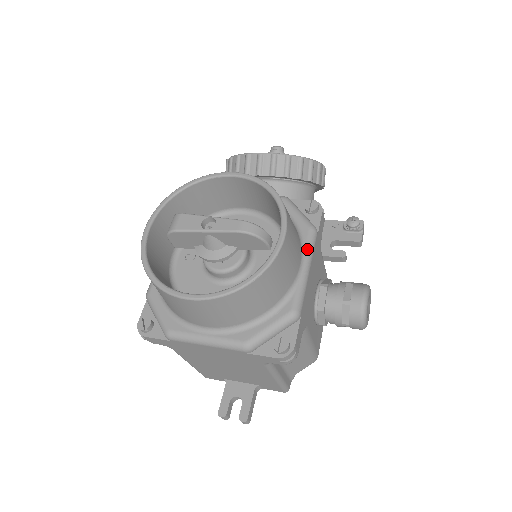
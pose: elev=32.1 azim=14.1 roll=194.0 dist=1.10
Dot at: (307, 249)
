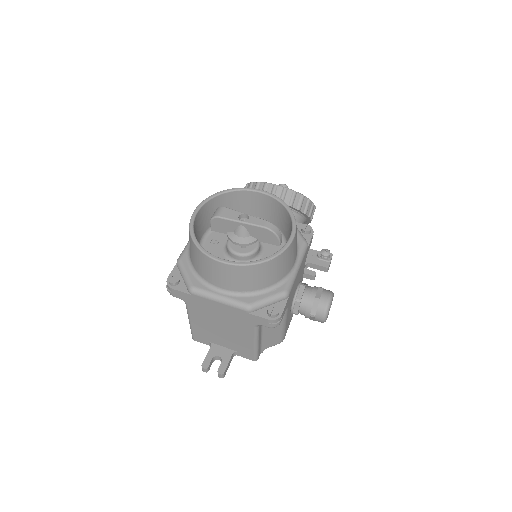
Dot at: (300, 255)
